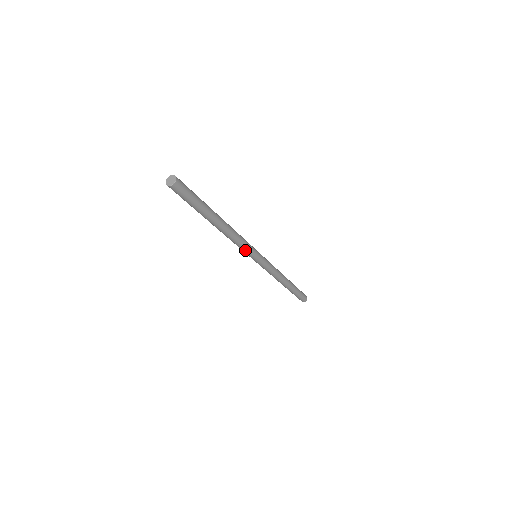
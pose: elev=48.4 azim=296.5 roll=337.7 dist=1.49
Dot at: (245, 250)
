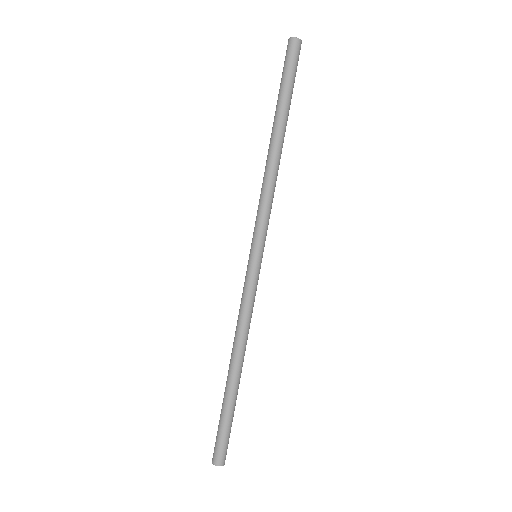
Dot at: (262, 219)
